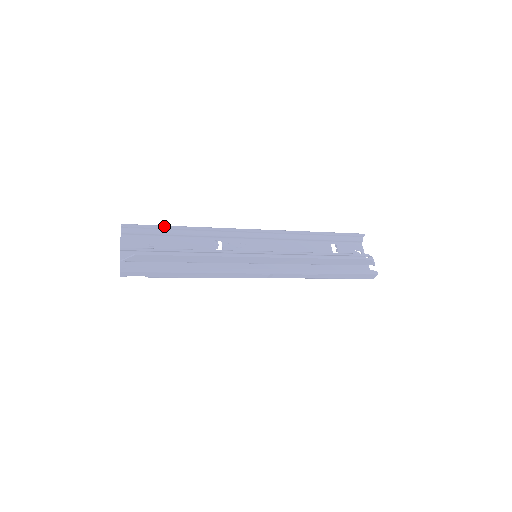
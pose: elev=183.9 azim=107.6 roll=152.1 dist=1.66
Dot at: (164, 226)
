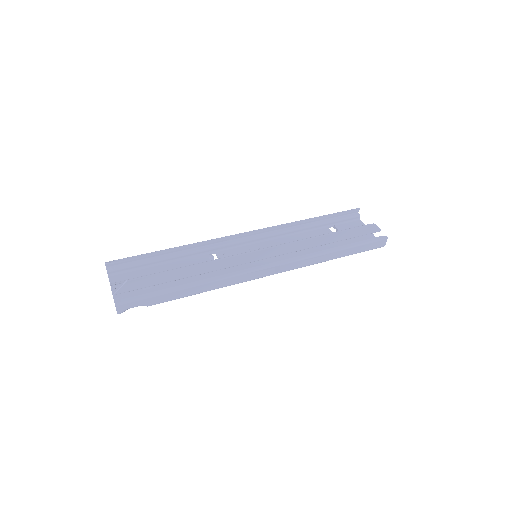
Dot at: (151, 253)
